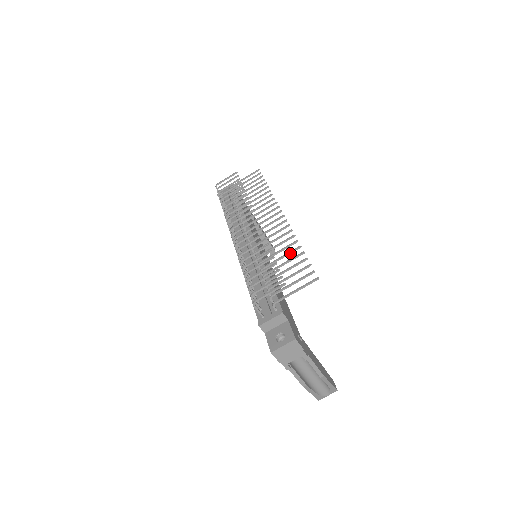
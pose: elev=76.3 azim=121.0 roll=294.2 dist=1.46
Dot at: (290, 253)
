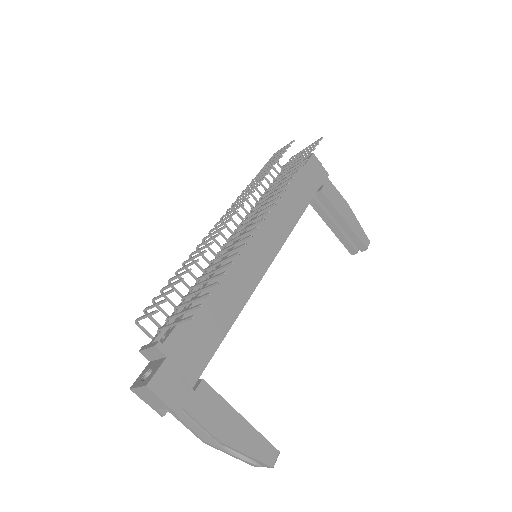
Dot at: (222, 268)
